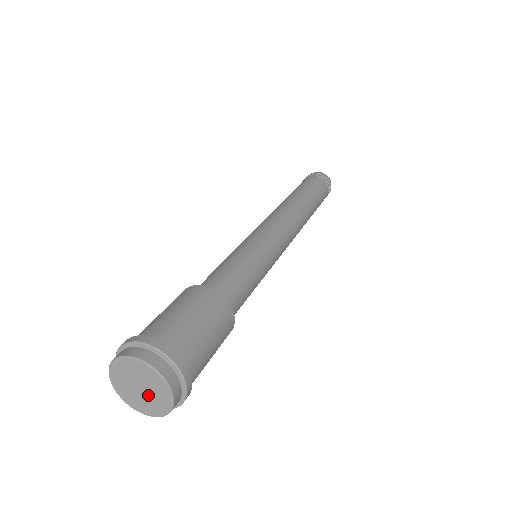
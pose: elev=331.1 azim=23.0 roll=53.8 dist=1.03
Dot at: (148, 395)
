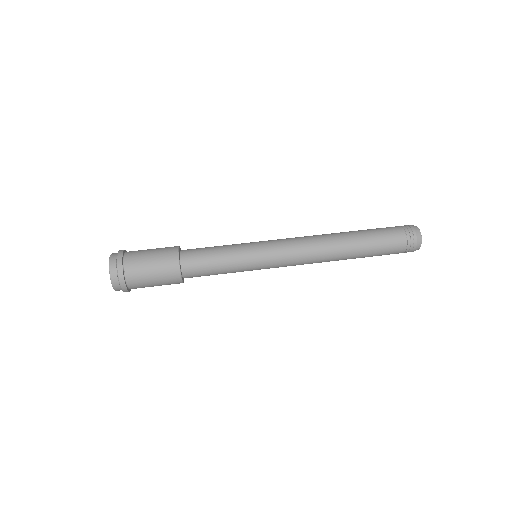
Dot at: occluded
